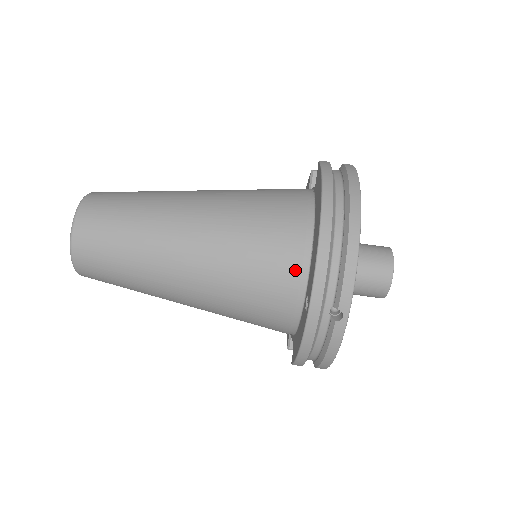
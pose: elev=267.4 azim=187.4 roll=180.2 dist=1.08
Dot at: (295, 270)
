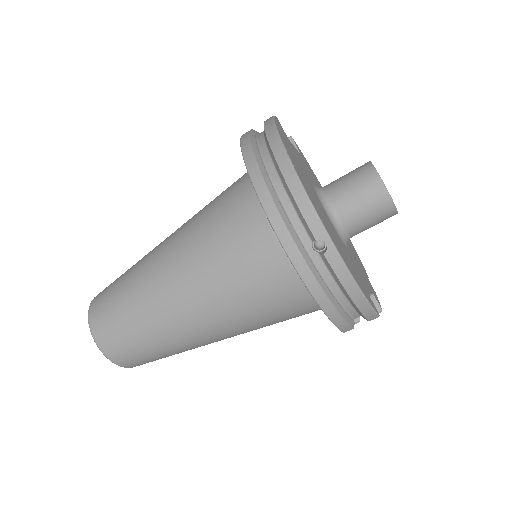
Dot at: (267, 236)
